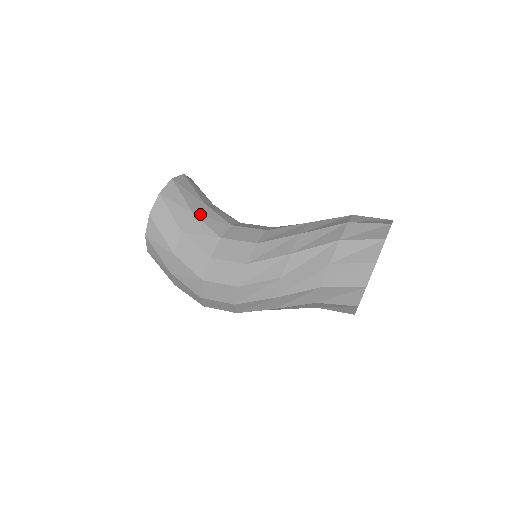
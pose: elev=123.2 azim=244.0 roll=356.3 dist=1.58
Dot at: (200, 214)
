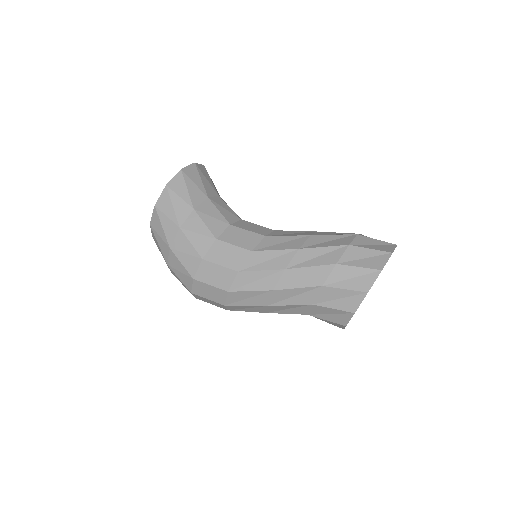
Dot at: (214, 200)
